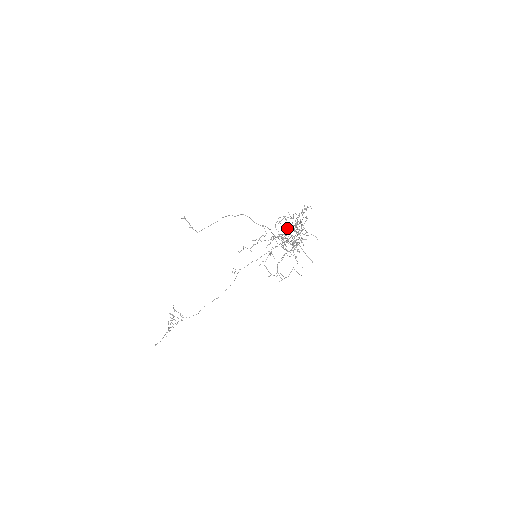
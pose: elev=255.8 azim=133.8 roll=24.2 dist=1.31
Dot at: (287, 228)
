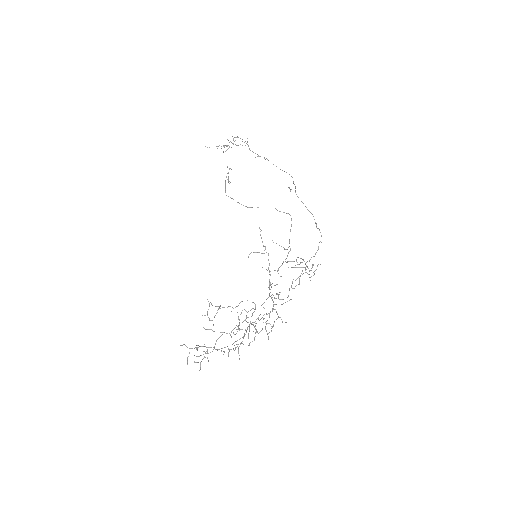
Dot at: occluded
